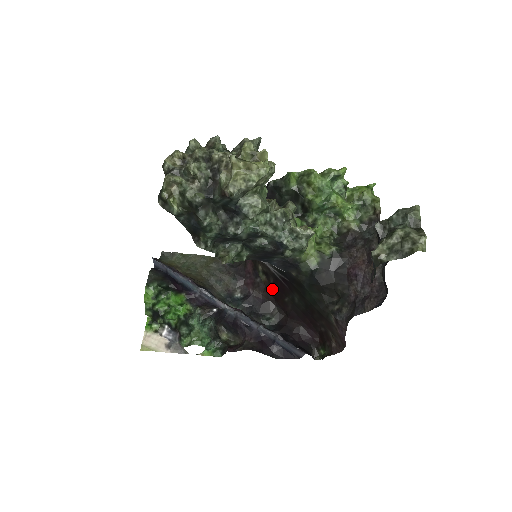
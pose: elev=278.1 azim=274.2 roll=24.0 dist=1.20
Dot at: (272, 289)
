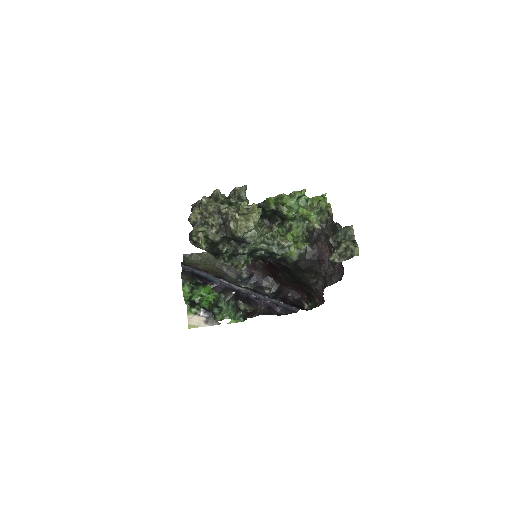
Dot at: (268, 268)
